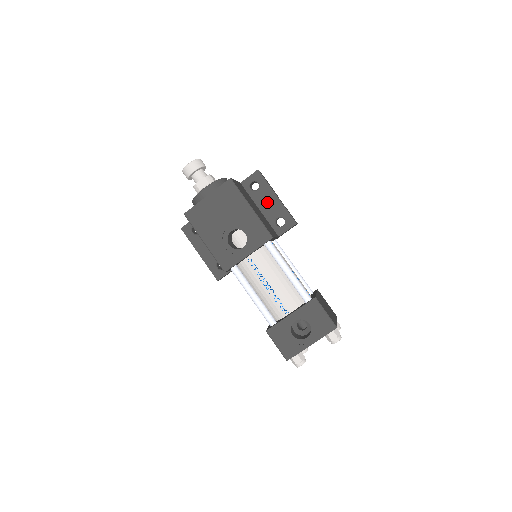
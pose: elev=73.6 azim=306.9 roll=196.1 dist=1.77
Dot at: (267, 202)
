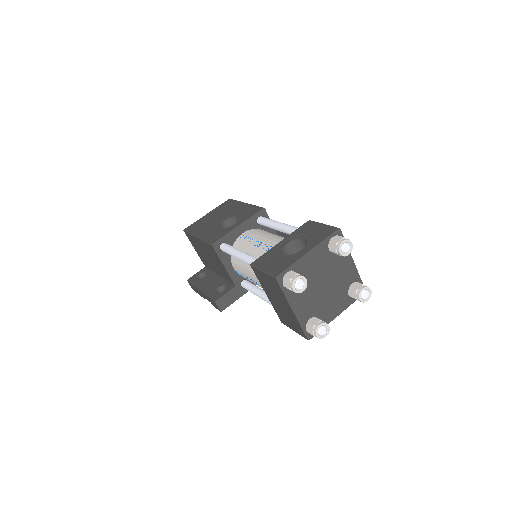
Dot at: occluded
